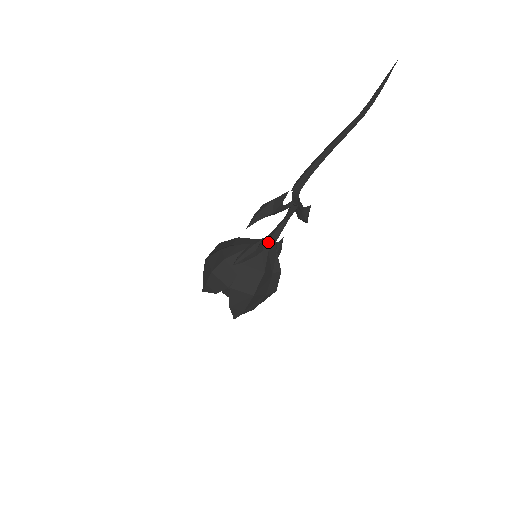
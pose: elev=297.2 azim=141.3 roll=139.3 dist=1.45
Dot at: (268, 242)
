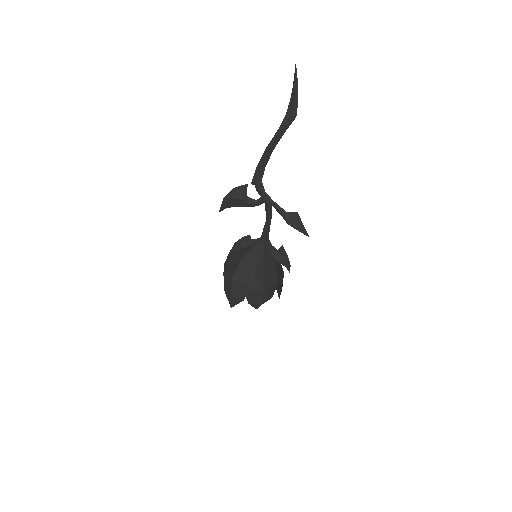
Dot at: (258, 240)
